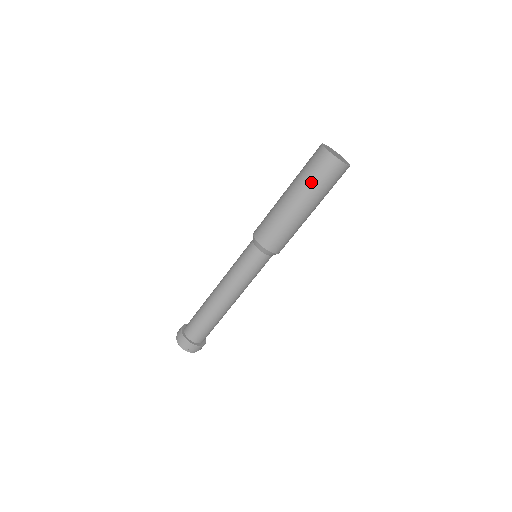
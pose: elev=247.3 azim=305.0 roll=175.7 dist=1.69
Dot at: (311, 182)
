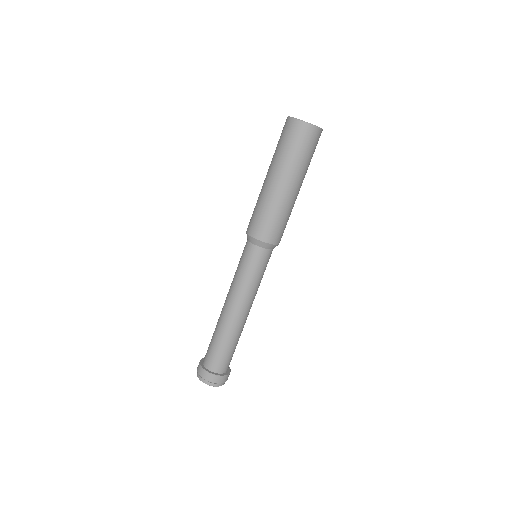
Dot at: (295, 158)
